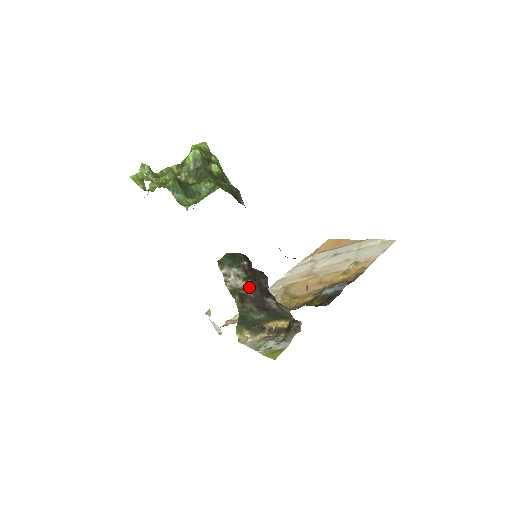
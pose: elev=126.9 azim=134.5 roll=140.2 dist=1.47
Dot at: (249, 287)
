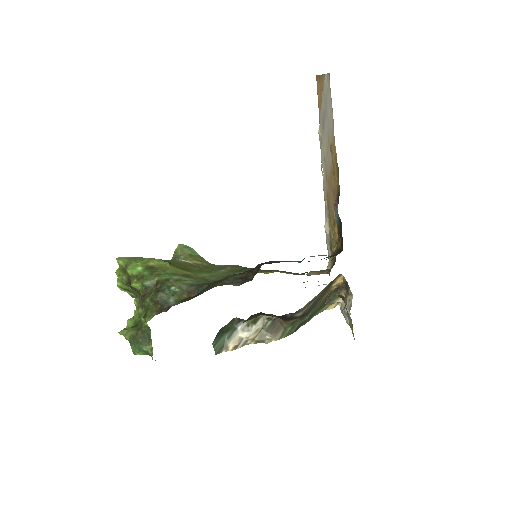
Dot at: (268, 316)
